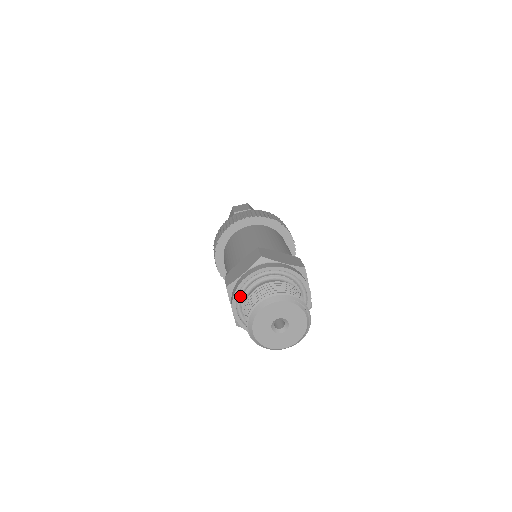
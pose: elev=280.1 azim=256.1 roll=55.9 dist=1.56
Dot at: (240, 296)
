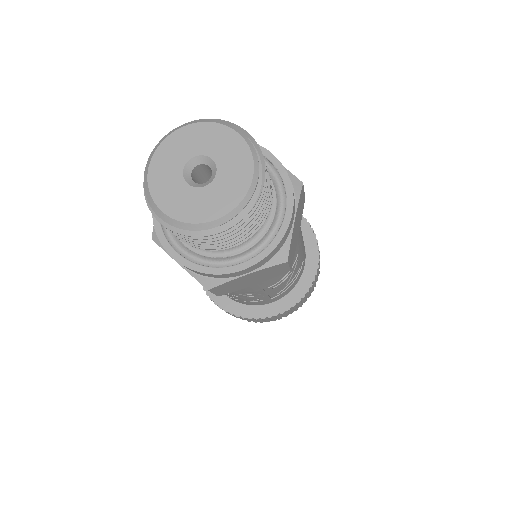
Dot at: occluded
